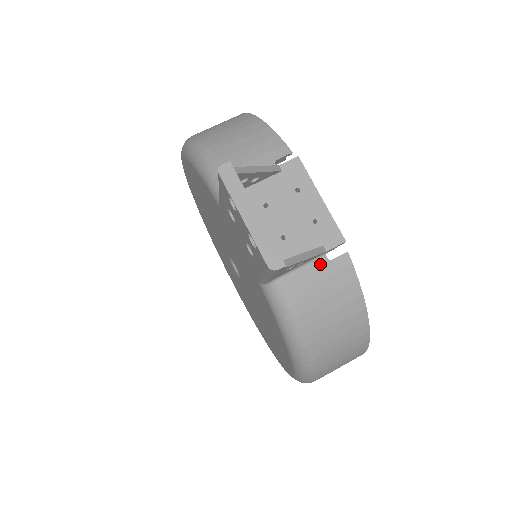
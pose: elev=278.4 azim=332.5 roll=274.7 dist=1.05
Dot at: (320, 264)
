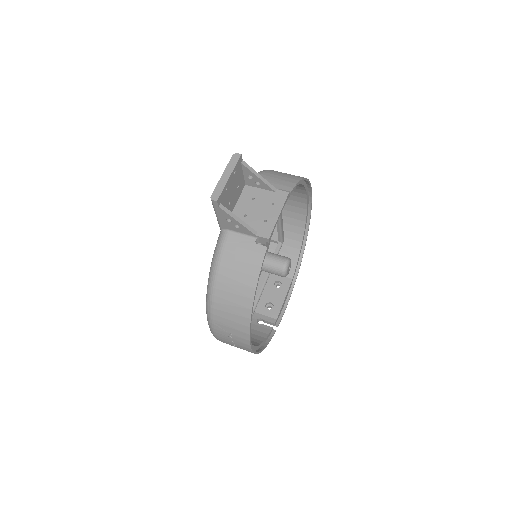
Dot at: (250, 241)
